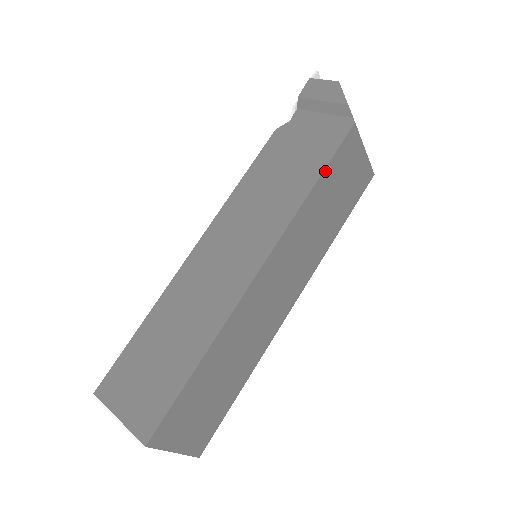
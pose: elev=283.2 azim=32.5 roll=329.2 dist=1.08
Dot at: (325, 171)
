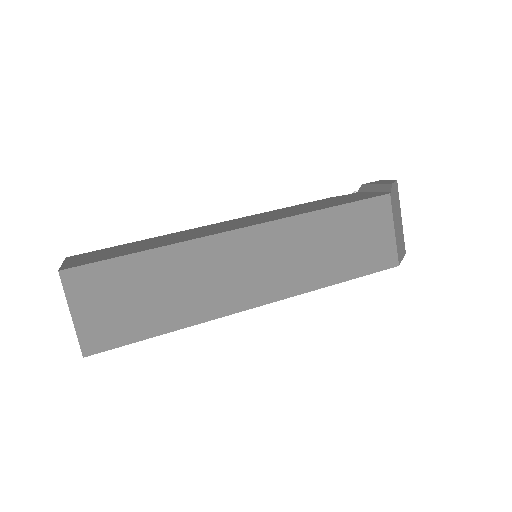
Dot at: (344, 206)
